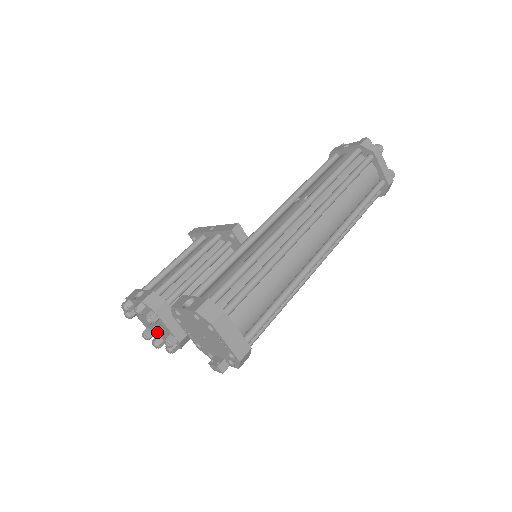
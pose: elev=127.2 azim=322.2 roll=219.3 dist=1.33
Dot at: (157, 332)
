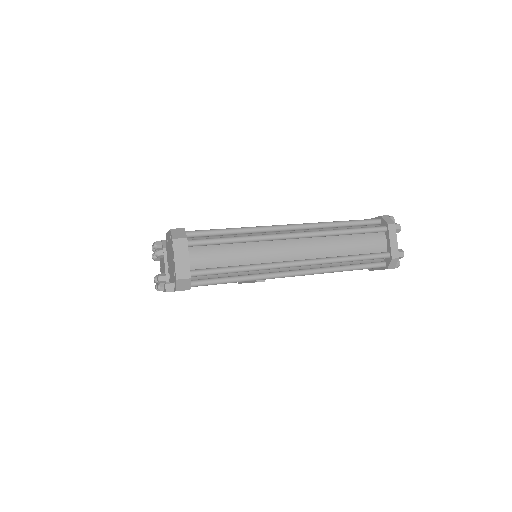
Dot at: occluded
